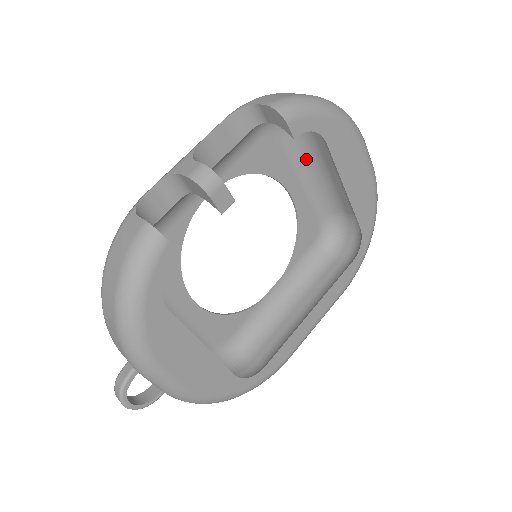
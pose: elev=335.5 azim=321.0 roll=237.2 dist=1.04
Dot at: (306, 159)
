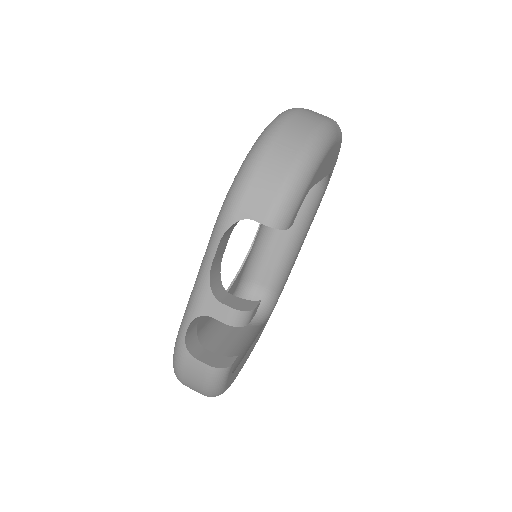
Dot at: occluded
